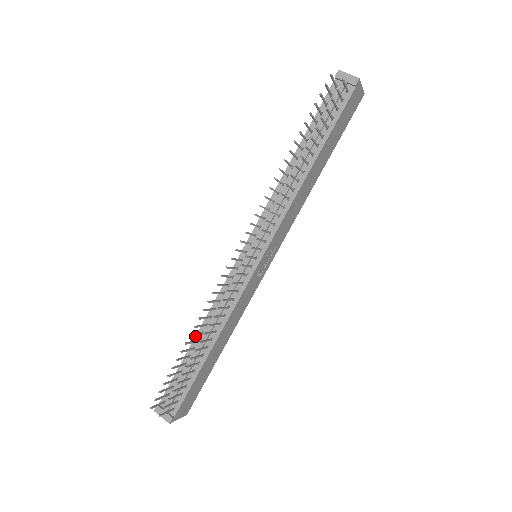
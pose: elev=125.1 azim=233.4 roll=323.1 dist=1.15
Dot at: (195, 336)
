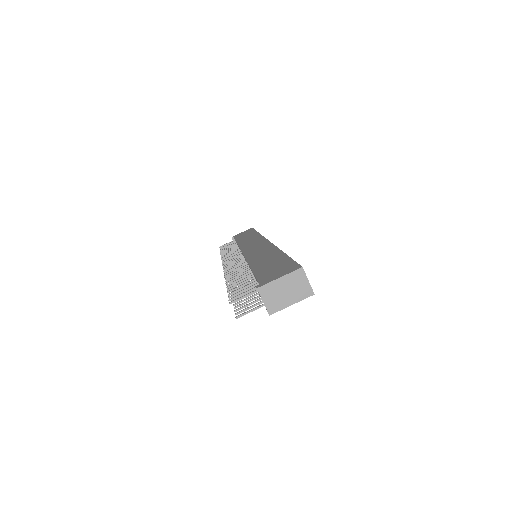
Dot at: (236, 242)
